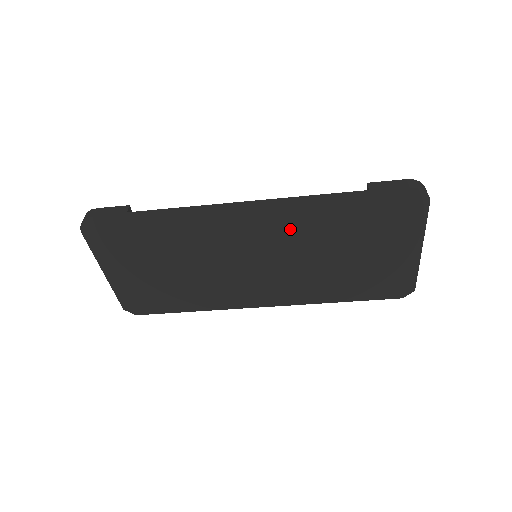
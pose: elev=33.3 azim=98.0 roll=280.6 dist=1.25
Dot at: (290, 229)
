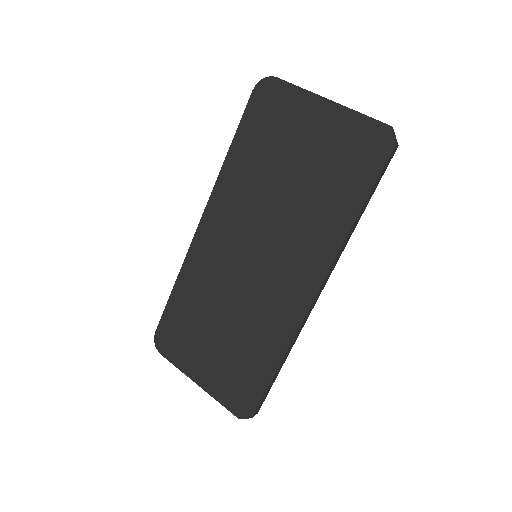
Dot at: (239, 206)
